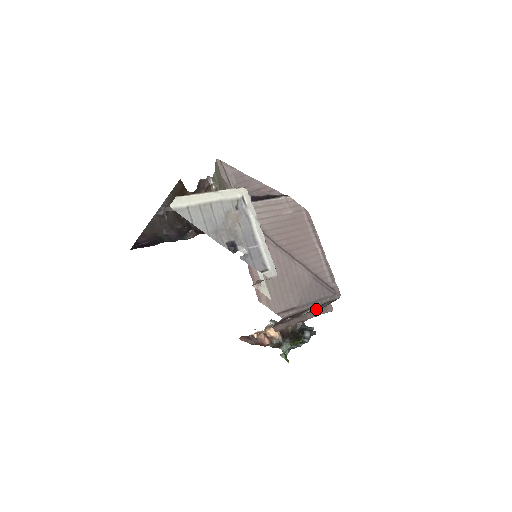
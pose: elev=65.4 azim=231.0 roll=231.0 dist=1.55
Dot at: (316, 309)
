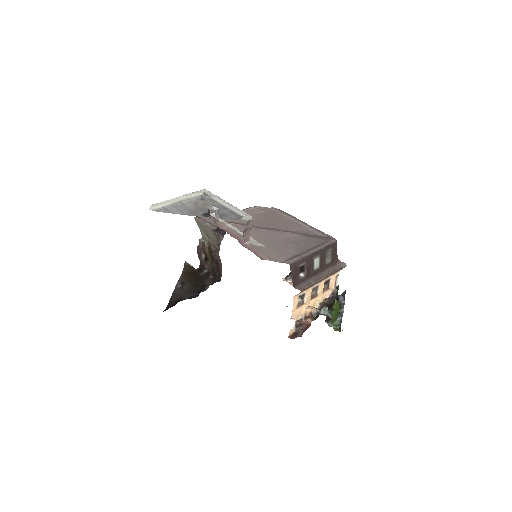
Dot at: (325, 262)
